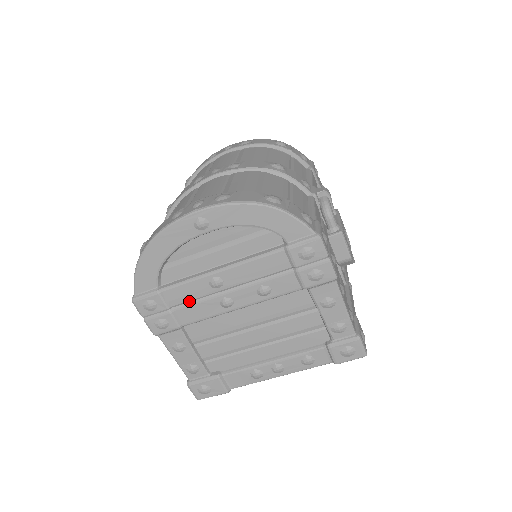
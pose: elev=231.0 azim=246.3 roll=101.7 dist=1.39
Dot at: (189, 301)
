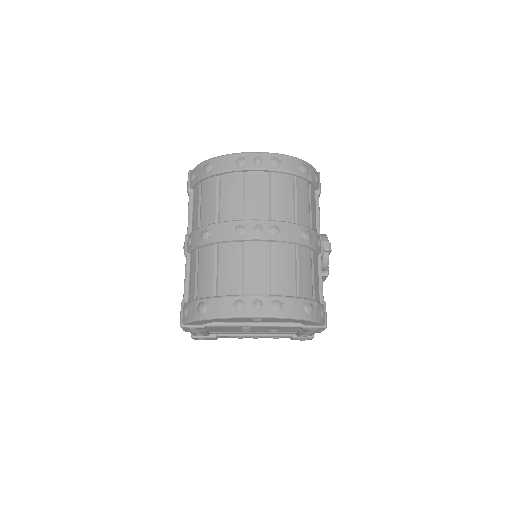
Dot at: (221, 328)
